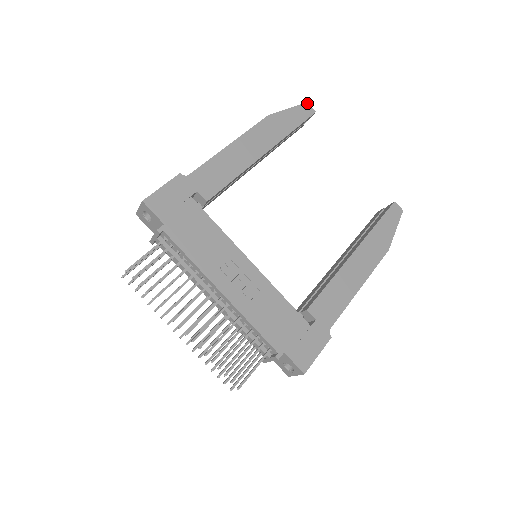
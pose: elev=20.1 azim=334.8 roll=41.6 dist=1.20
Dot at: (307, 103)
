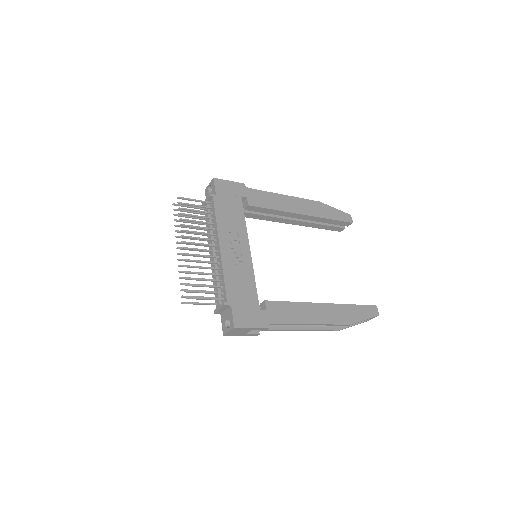
Dot at: (350, 215)
